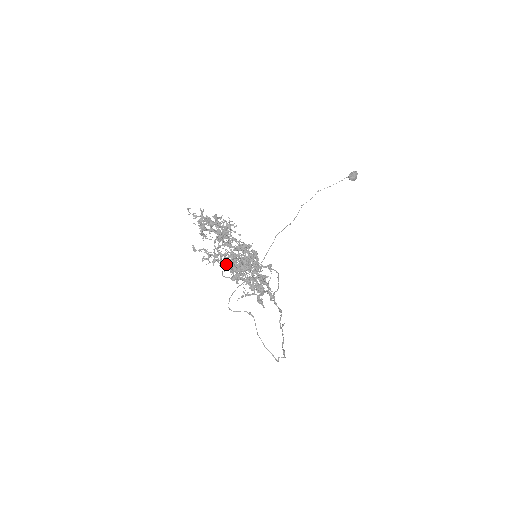
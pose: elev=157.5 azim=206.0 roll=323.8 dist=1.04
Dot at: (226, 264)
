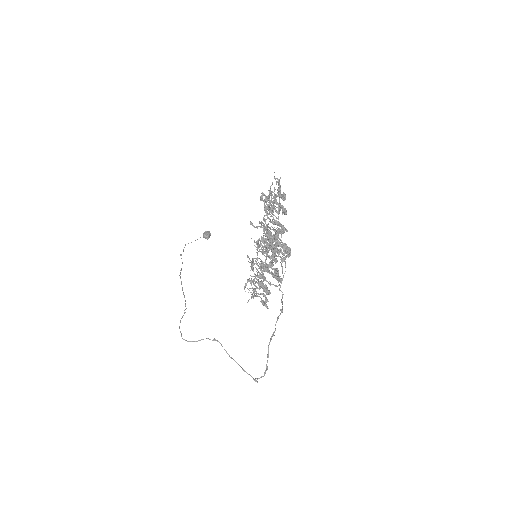
Dot at: (278, 243)
